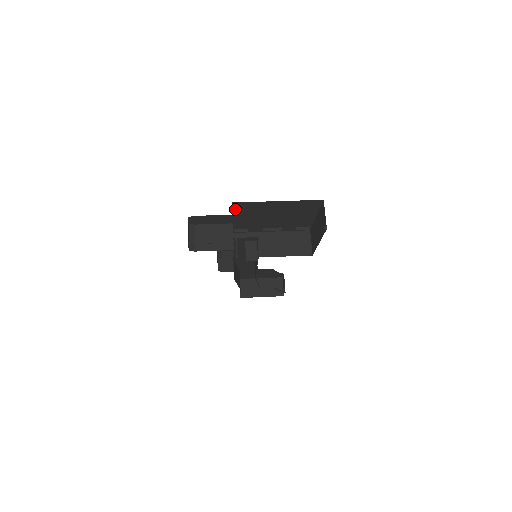
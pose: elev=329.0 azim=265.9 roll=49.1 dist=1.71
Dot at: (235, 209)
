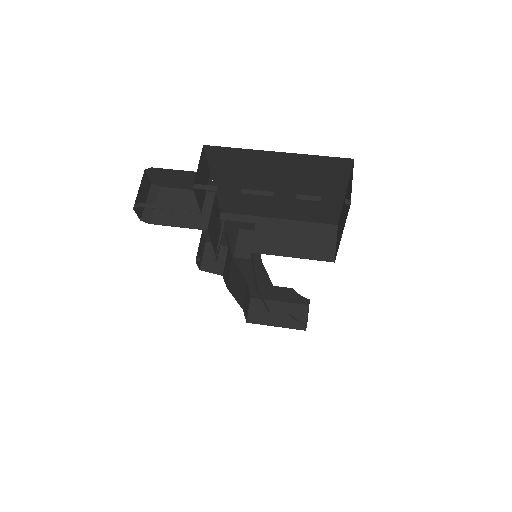
Dot at: (212, 161)
